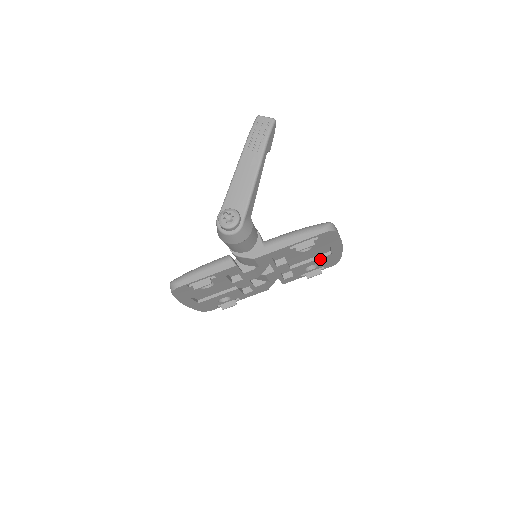
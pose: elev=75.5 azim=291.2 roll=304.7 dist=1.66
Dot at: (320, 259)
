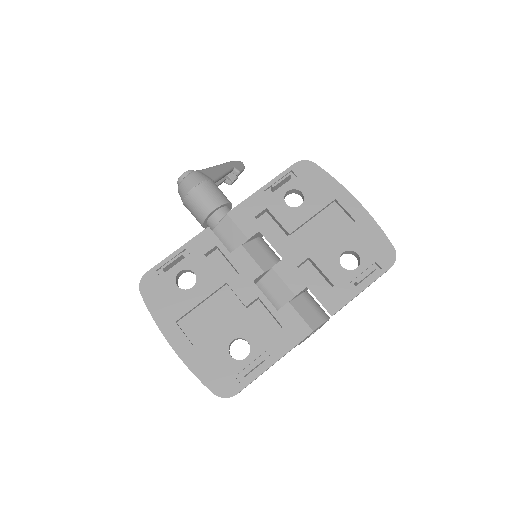
Dot at: (346, 235)
